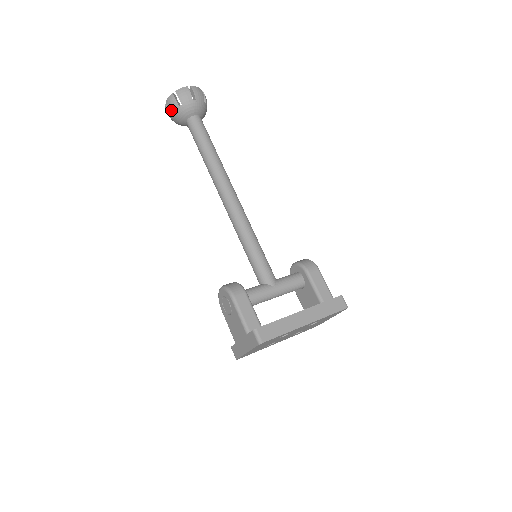
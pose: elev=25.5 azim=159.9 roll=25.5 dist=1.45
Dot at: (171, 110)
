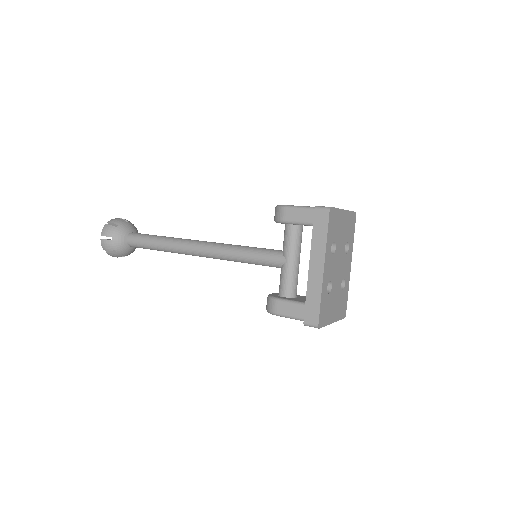
Dot at: occluded
